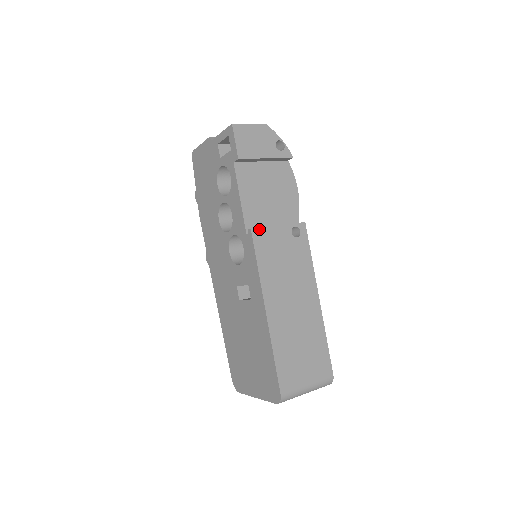
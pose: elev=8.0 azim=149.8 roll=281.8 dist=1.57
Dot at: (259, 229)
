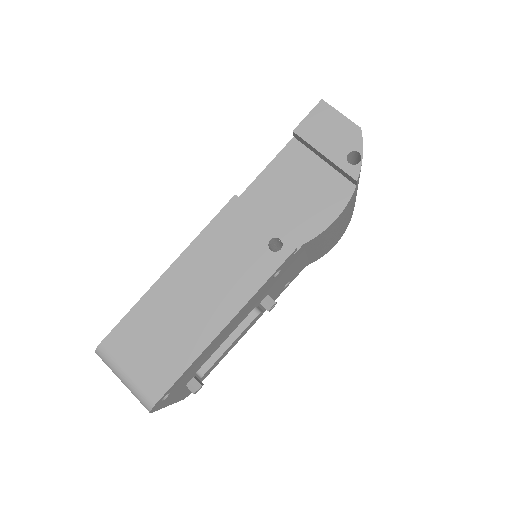
Dot at: (242, 203)
